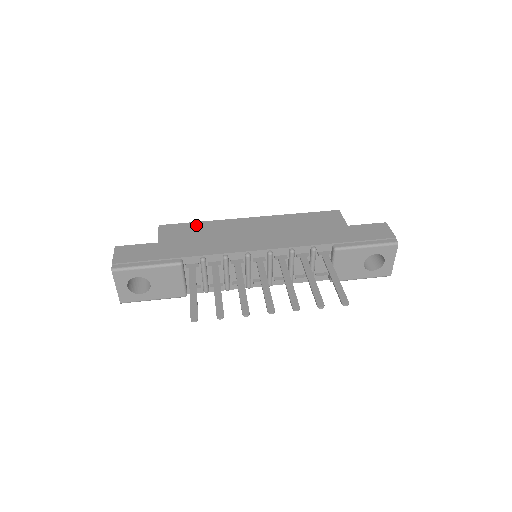
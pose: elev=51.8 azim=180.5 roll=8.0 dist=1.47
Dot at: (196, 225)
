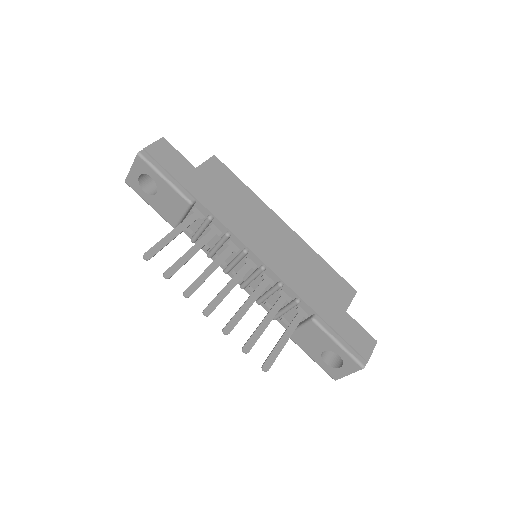
Dot at: (240, 185)
